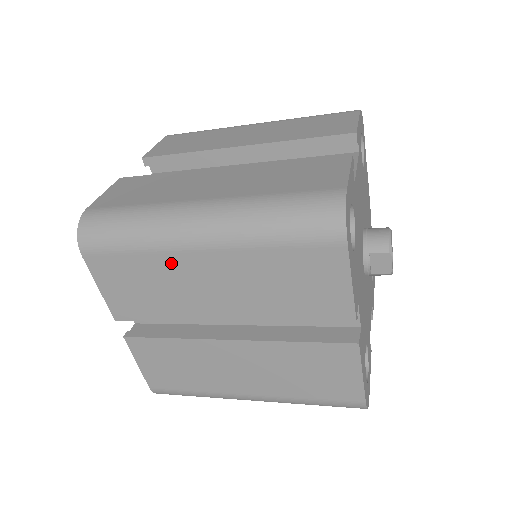
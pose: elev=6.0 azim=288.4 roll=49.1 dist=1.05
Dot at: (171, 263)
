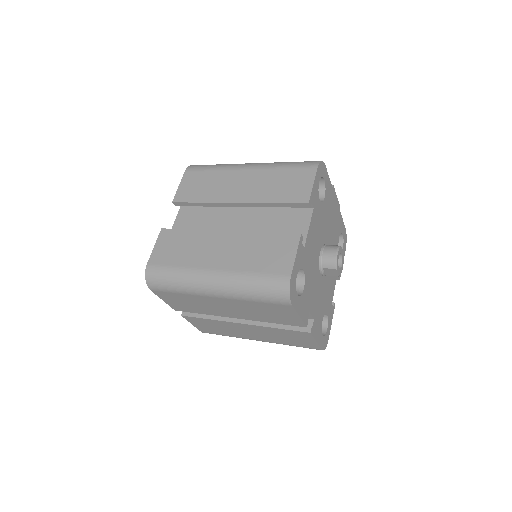
Dot at: (201, 299)
